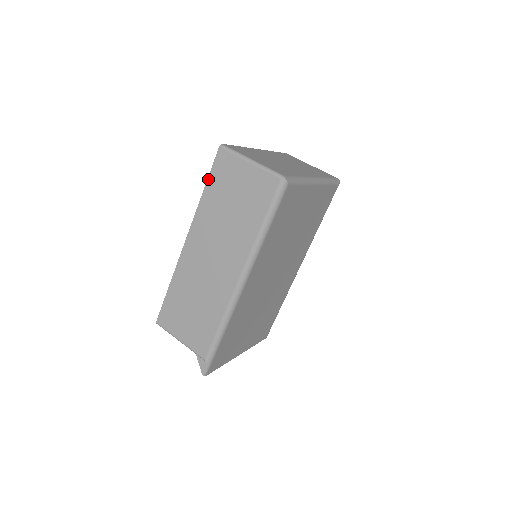
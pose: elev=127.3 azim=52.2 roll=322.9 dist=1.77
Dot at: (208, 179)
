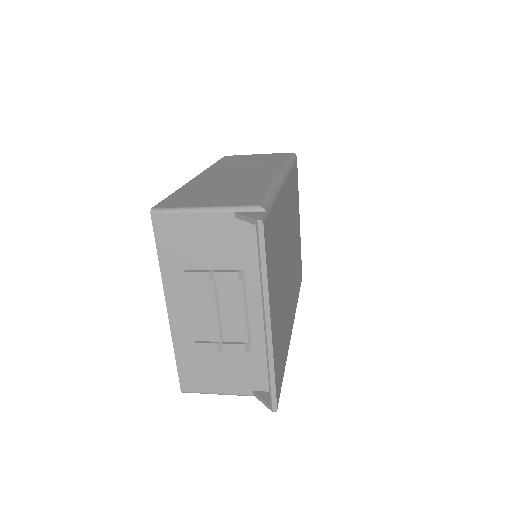
Dot at: (218, 161)
